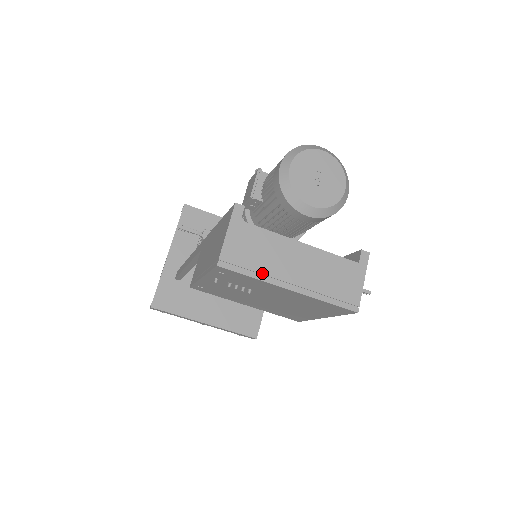
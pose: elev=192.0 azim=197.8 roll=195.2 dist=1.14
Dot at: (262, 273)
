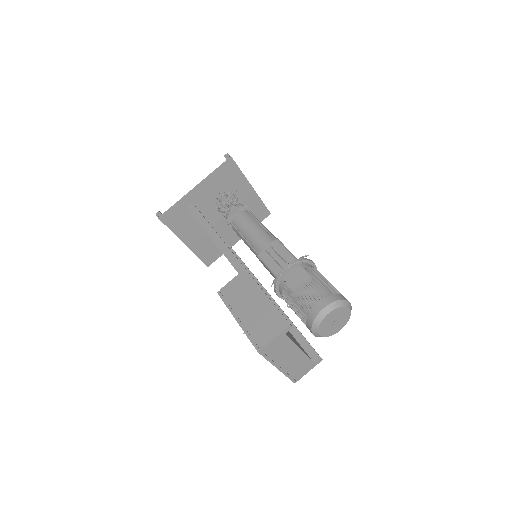
Dot at: (273, 359)
